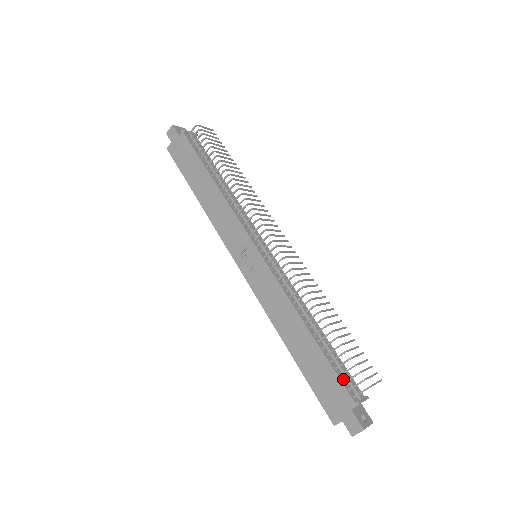
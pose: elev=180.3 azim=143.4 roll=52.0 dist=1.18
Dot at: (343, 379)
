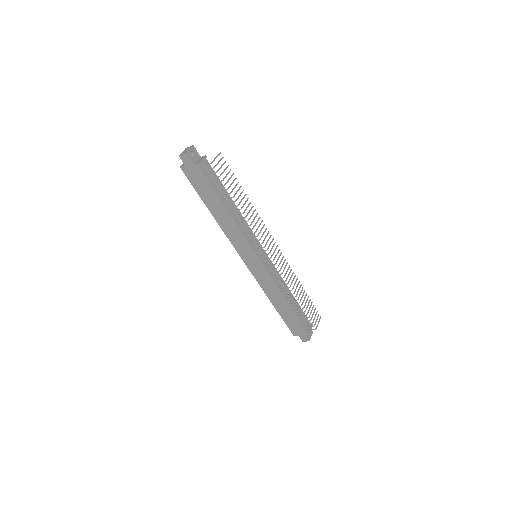
Dot at: (303, 322)
